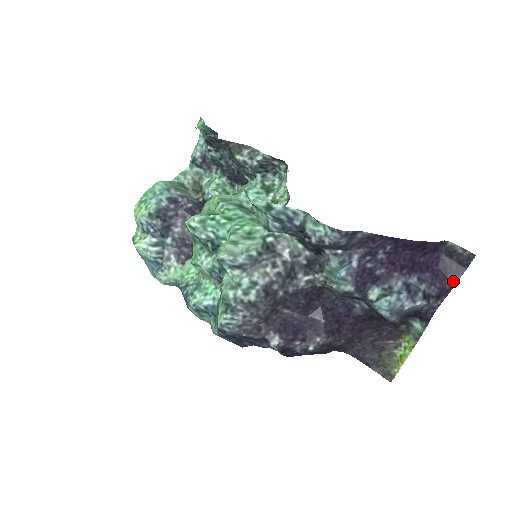
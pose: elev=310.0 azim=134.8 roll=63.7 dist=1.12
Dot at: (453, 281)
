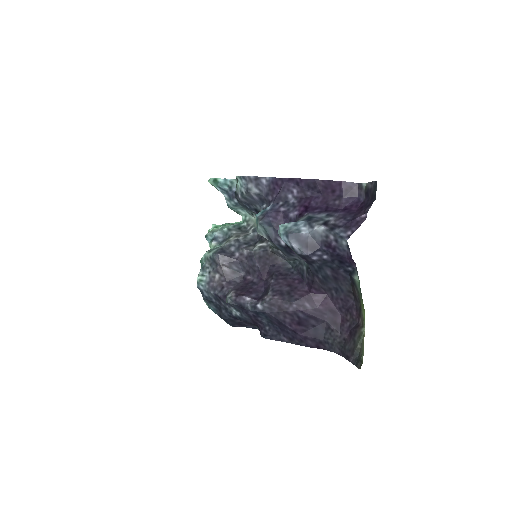
Dot at: (365, 213)
